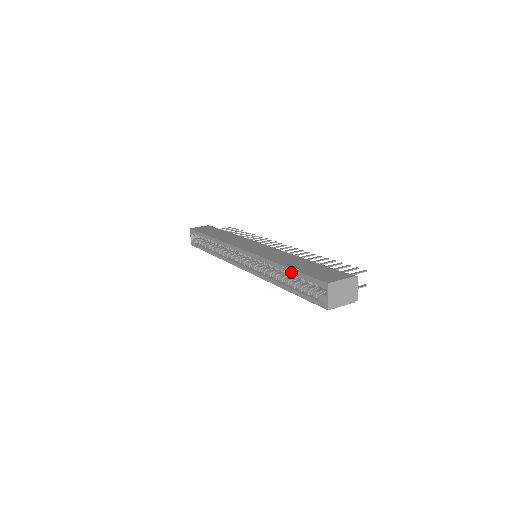
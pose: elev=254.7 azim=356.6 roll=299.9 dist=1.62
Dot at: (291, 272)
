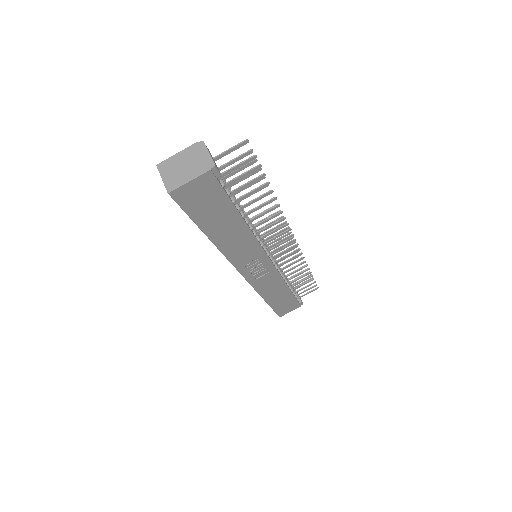
Dot at: occluded
